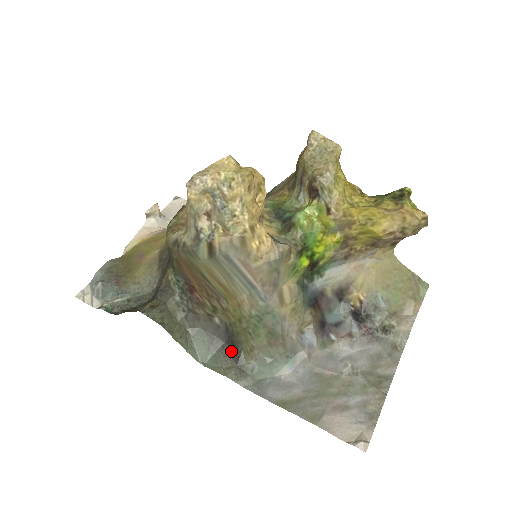
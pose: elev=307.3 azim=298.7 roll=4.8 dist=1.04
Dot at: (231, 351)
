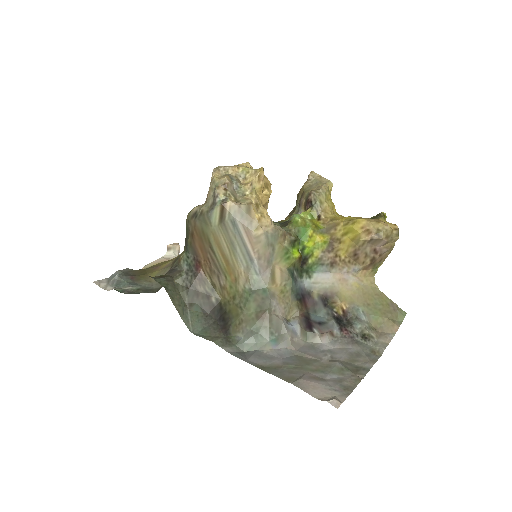
Dot at: (221, 326)
